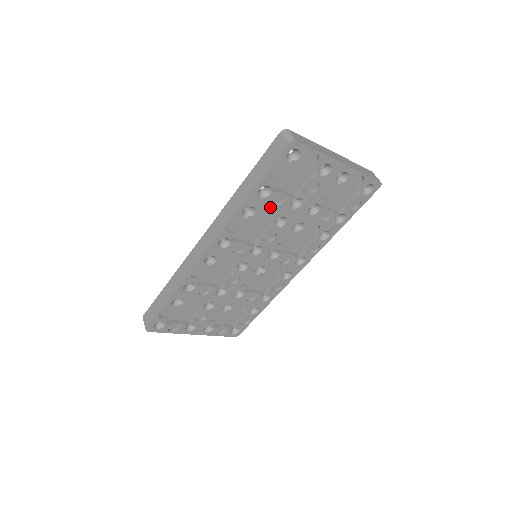
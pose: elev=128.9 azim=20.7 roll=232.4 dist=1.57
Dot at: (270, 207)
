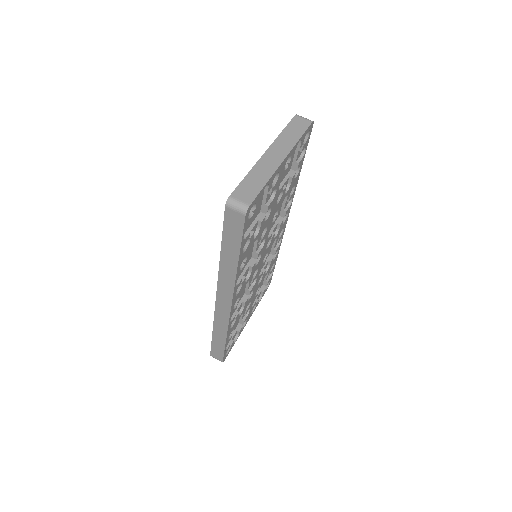
Dot at: (253, 242)
